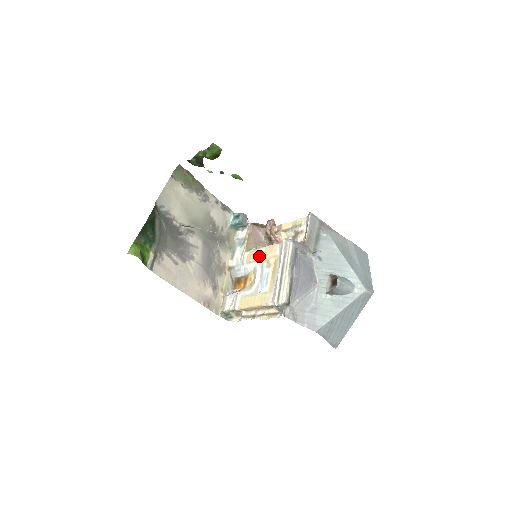
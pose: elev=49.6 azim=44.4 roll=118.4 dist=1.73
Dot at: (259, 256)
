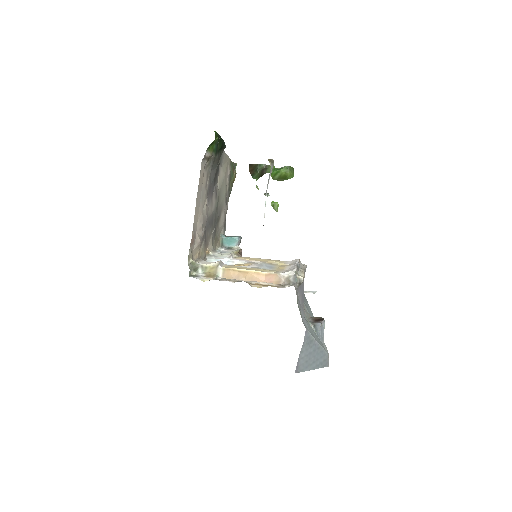
Dot at: (257, 259)
